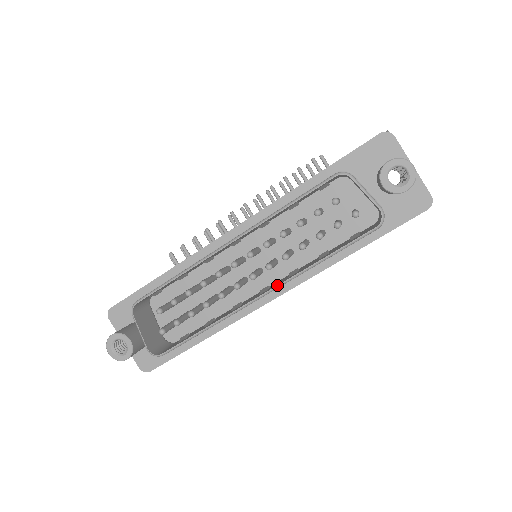
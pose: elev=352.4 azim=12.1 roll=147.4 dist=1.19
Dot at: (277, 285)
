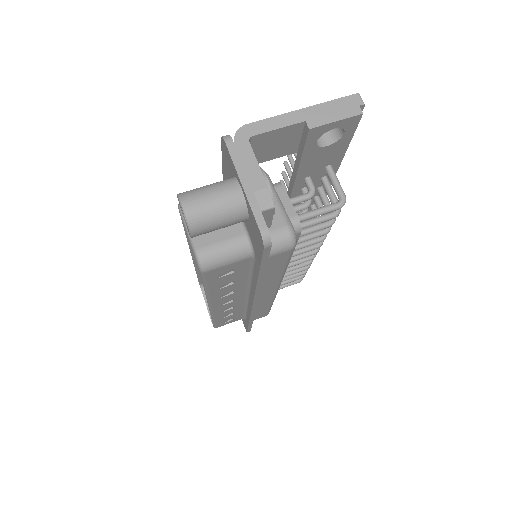
Dot at: (207, 302)
